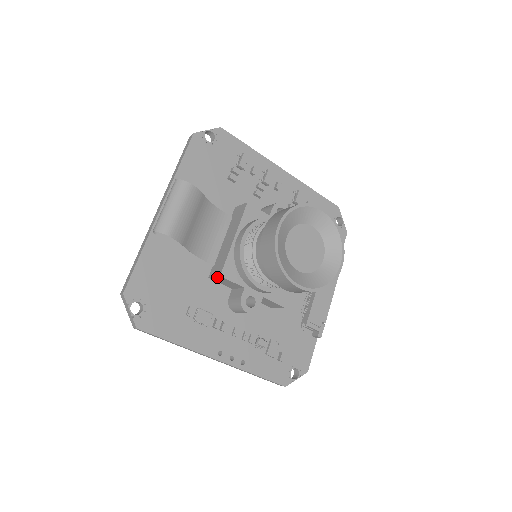
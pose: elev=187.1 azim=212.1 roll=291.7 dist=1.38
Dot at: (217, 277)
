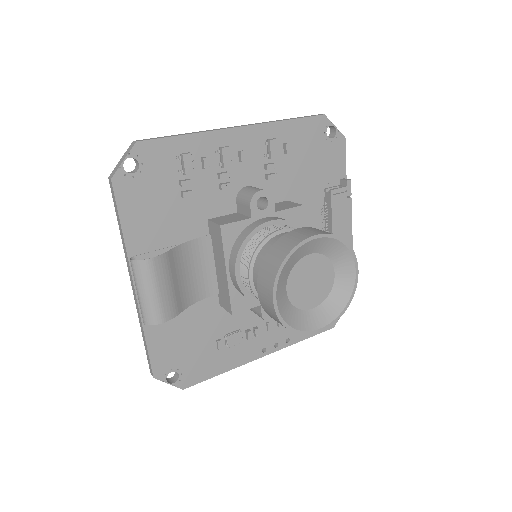
Dot at: (229, 310)
